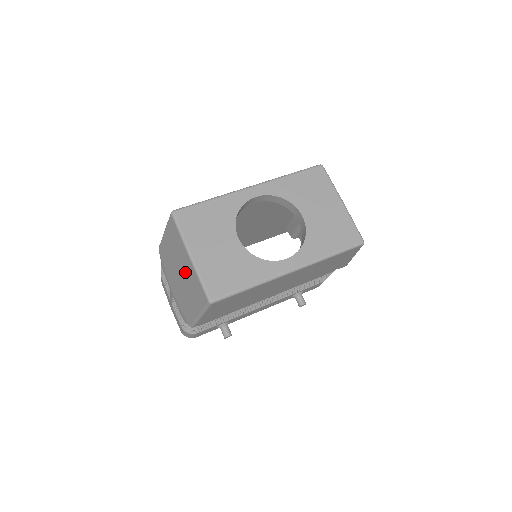
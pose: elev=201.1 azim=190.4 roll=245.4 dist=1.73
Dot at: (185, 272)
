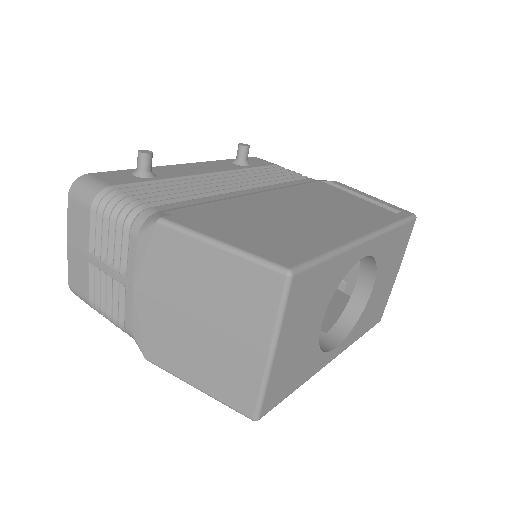
Dot at: (225, 342)
